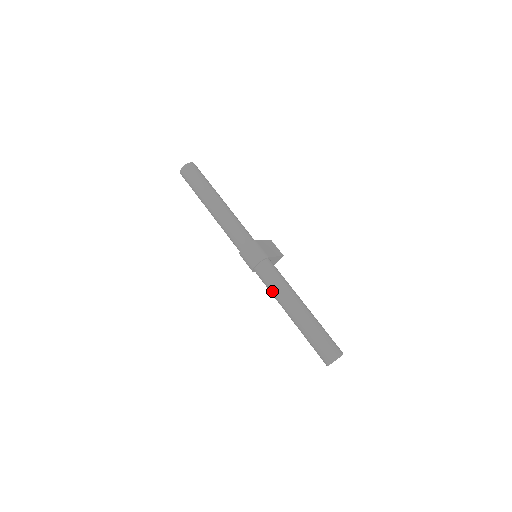
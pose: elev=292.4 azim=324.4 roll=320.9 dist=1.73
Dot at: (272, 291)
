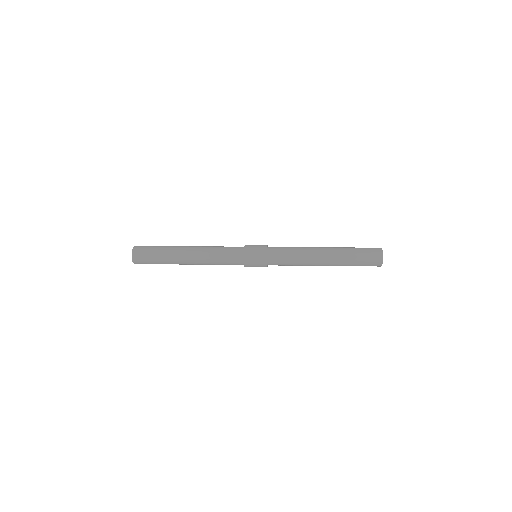
Dot at: (296, 261)
